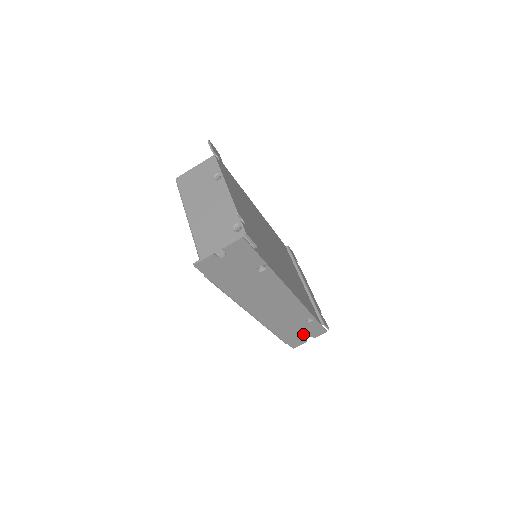
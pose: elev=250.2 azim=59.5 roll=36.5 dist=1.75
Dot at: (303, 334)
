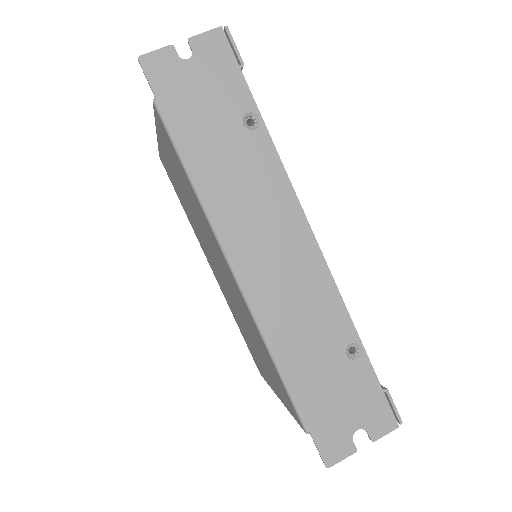
Dot at: (344, 408)
